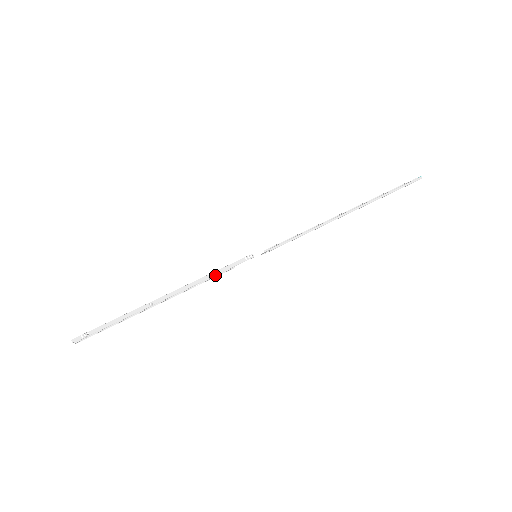
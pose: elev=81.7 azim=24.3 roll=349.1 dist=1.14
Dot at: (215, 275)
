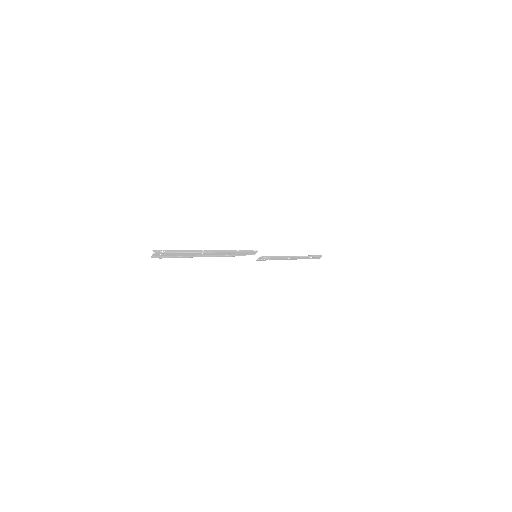
Dot at: (239, 252)
